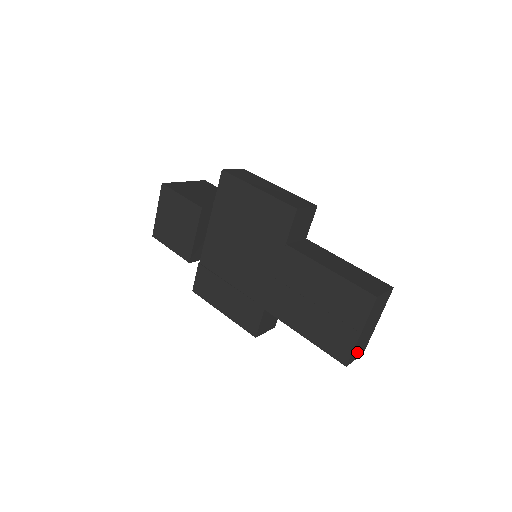
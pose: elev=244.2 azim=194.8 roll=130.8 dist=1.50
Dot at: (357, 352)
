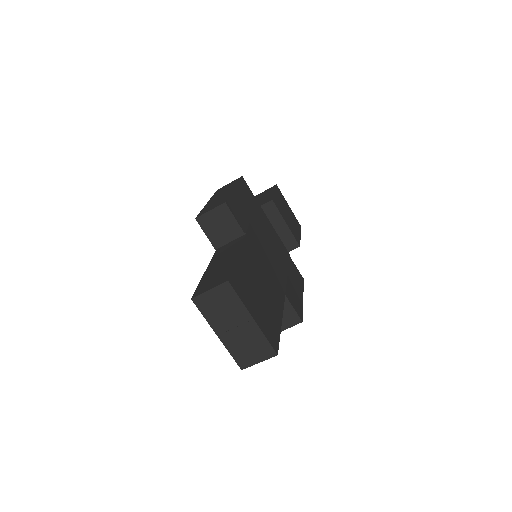
Dot at: (249, 354)
